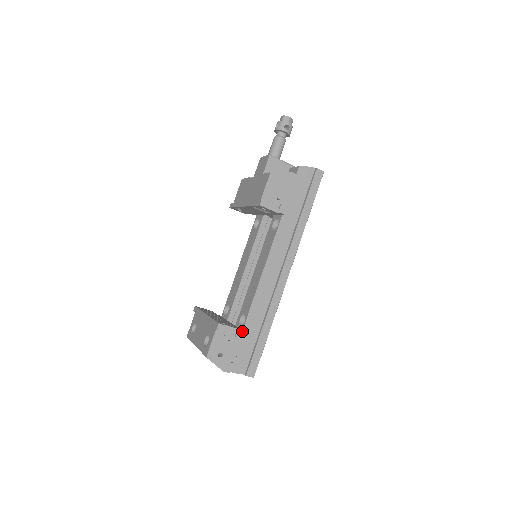
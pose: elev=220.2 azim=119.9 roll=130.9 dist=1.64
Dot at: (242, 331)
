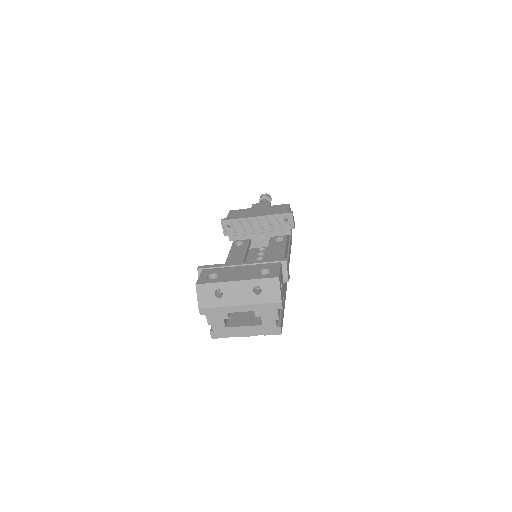
Dot at: occluded
